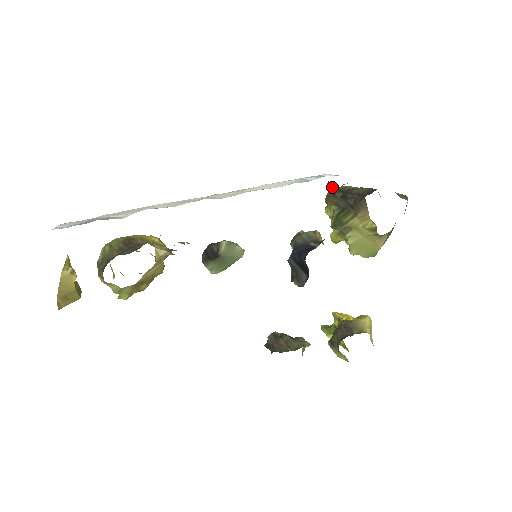
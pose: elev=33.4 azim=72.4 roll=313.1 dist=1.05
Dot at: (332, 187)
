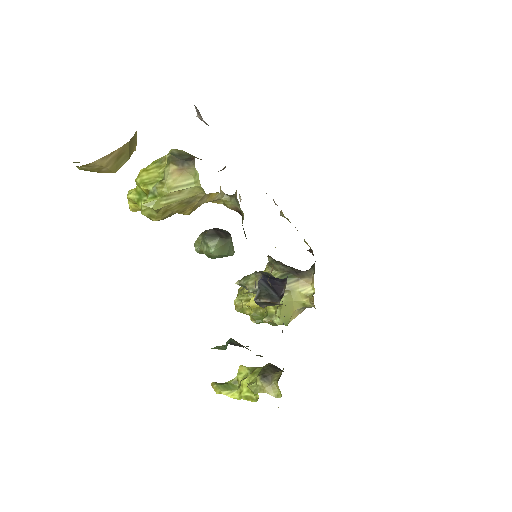
Dot at: (274, 259)
